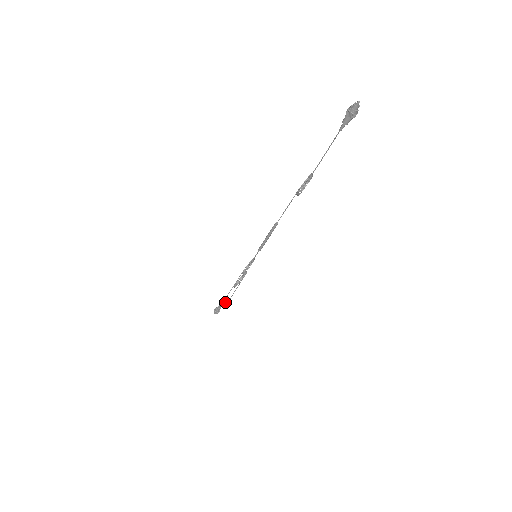
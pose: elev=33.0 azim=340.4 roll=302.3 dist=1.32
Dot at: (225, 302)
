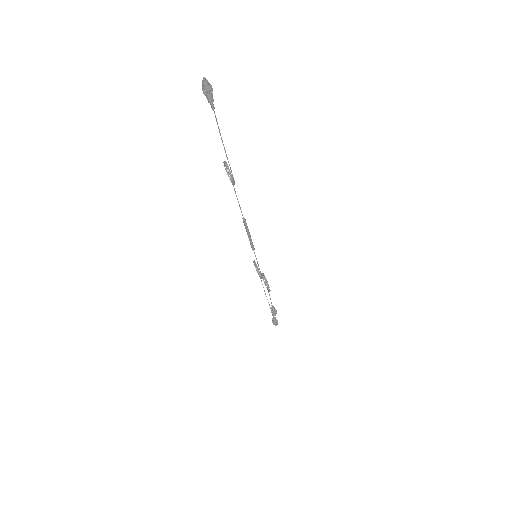
Dot at: occluded
